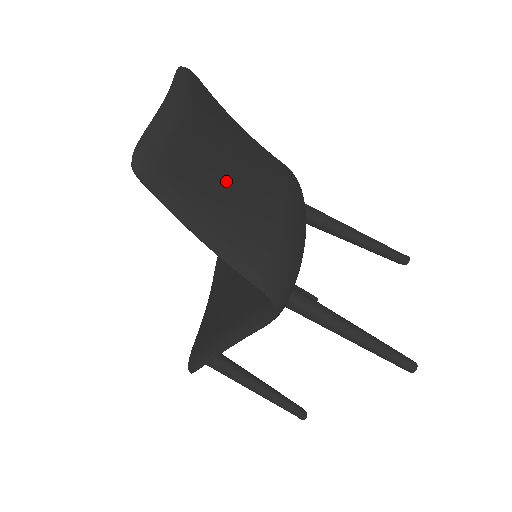
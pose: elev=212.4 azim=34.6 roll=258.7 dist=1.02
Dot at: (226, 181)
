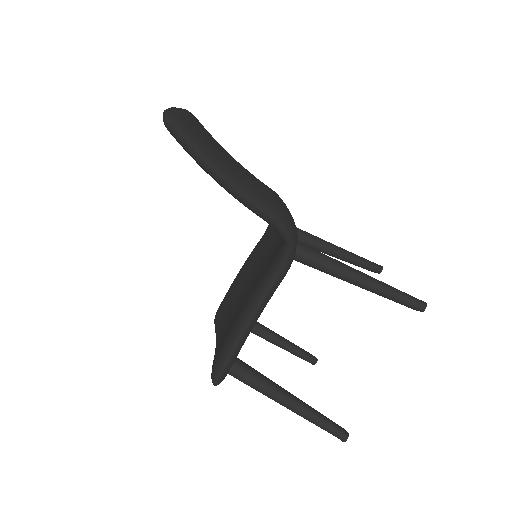
Dot at: (227, 155)
